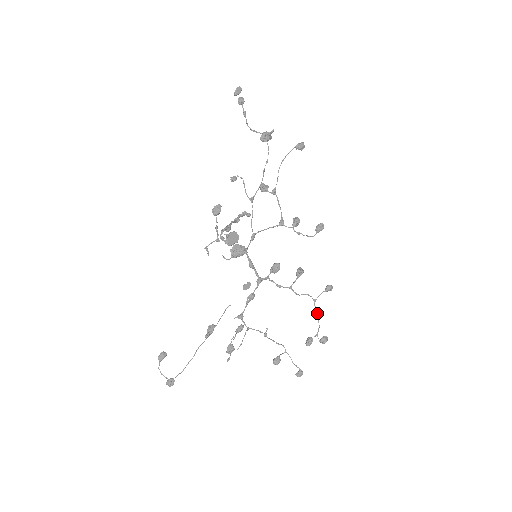
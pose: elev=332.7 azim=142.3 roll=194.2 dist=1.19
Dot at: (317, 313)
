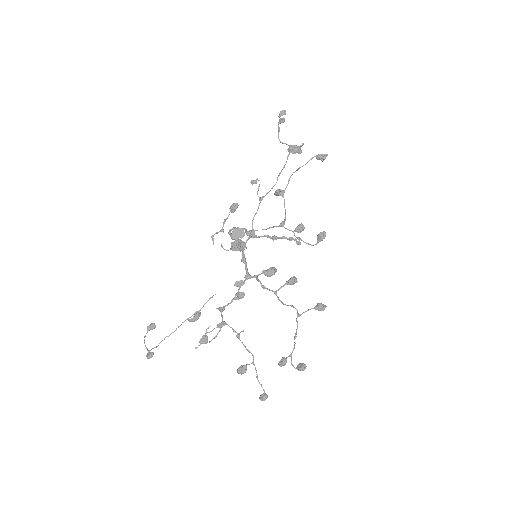
Dot at: (296, 329)
